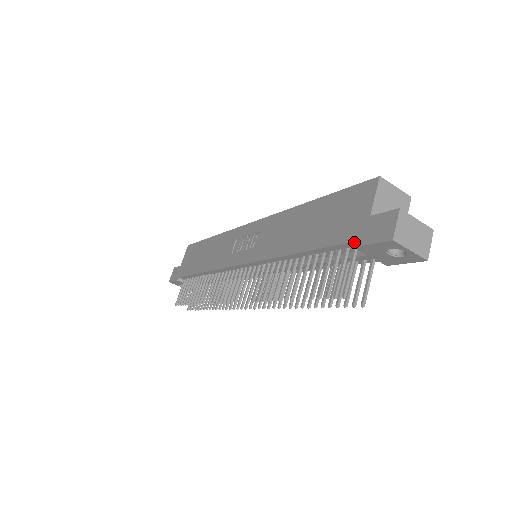
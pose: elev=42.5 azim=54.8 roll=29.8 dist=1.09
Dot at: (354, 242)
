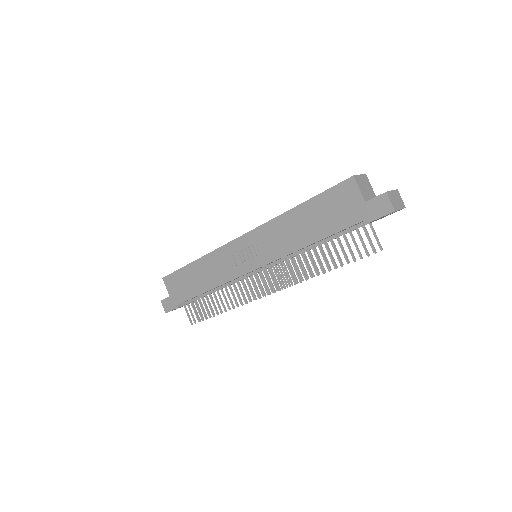
Dot at: occluded
